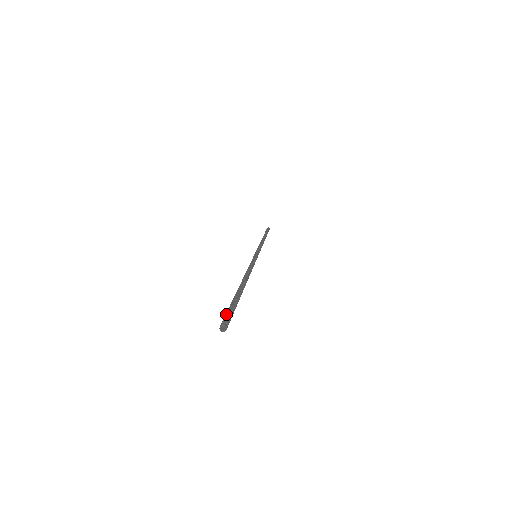
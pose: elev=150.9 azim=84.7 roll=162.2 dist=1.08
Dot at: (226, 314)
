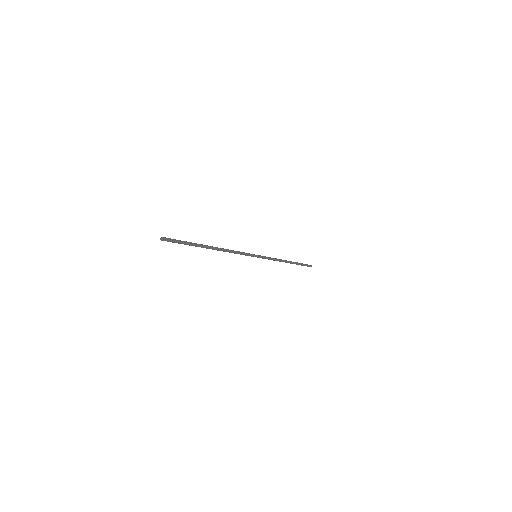
Dot at: (173, 239)
